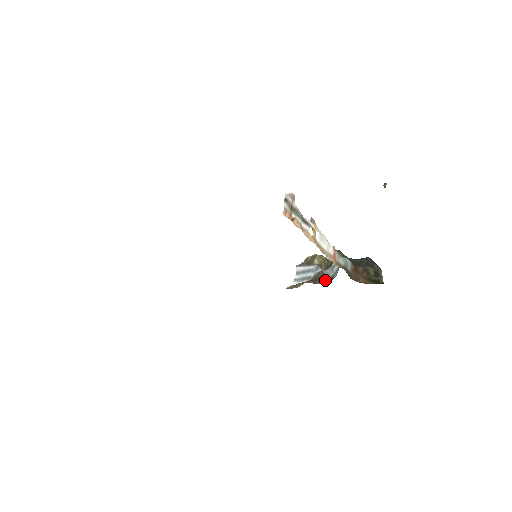
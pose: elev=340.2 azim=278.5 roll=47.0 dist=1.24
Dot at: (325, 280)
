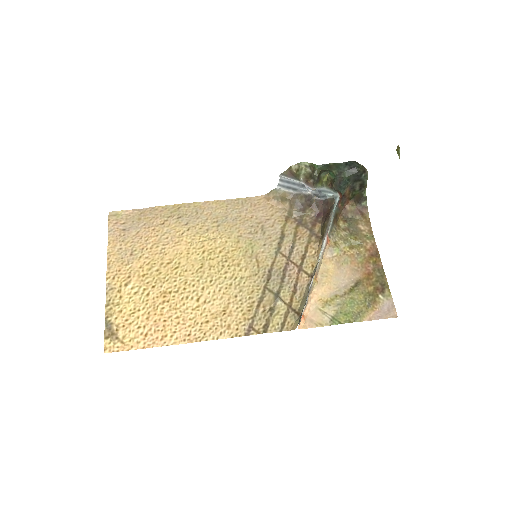
Dot at: (312, 208)
